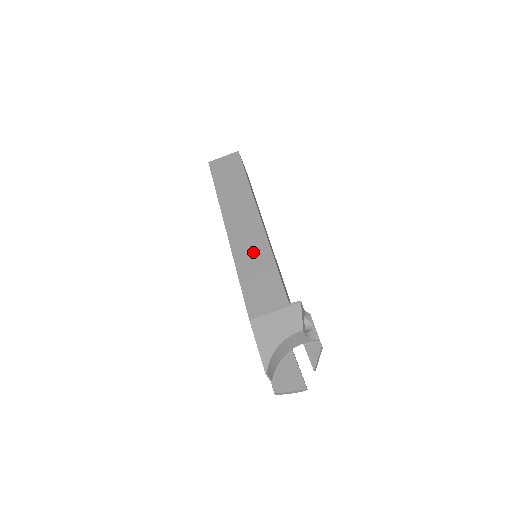
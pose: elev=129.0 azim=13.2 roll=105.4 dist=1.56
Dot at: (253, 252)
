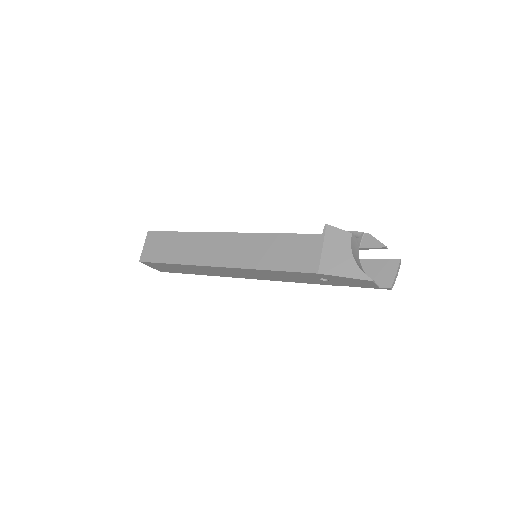
Dot at: (255, 249)
